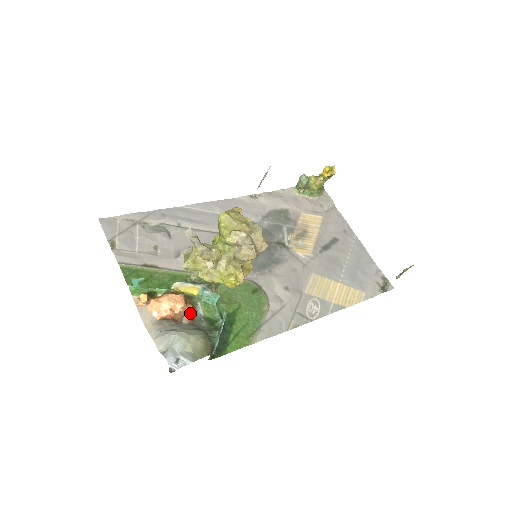
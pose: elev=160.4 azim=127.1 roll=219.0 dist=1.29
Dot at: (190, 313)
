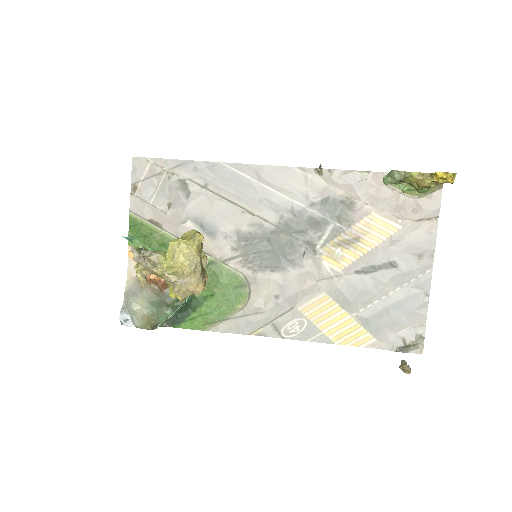
Dot at: (162, 284)
